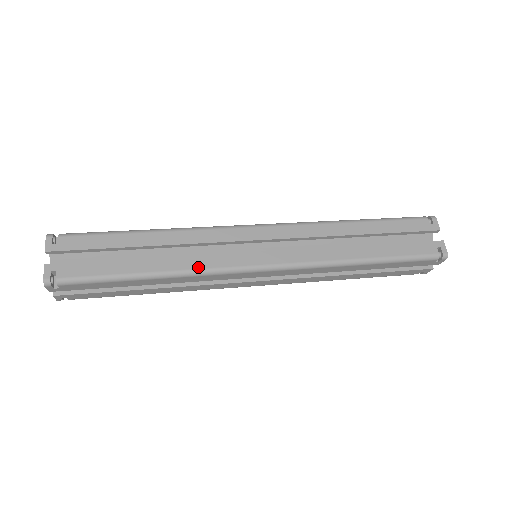
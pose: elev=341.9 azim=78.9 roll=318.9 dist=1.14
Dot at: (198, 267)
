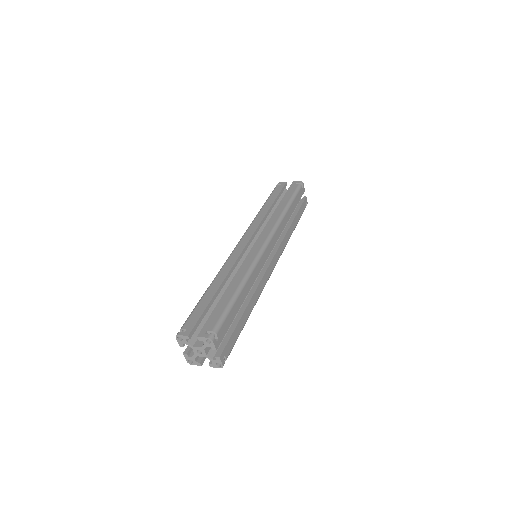
Dot at: (261, 292)
